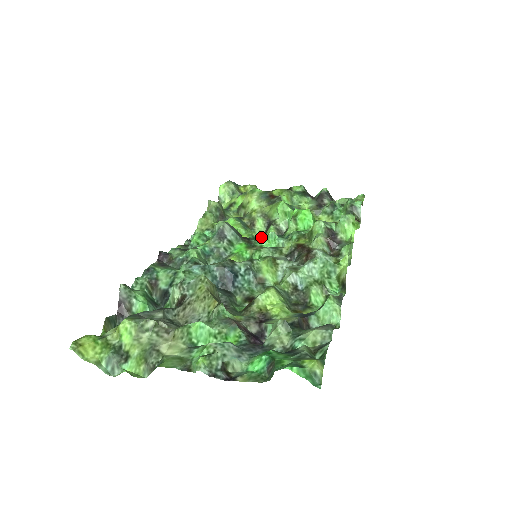
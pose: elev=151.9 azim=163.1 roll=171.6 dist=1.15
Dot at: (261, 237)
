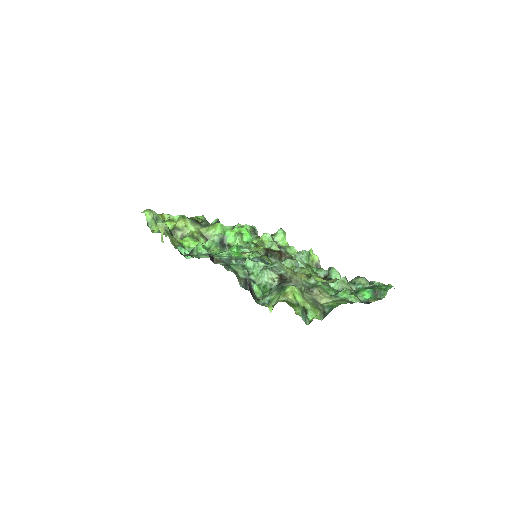
Dot at: occluded
